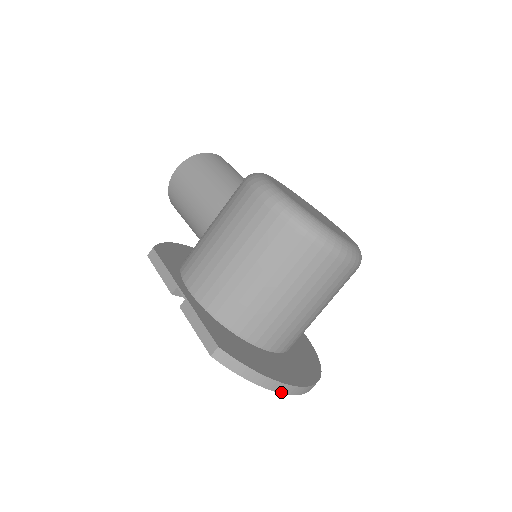
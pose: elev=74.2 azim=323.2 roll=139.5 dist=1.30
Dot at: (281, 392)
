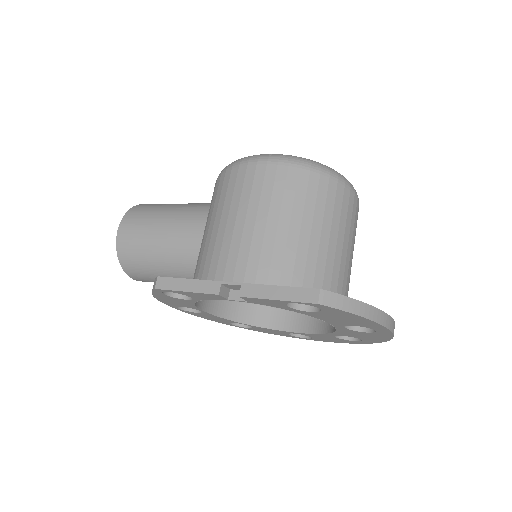
Dot at: (387, 327)
